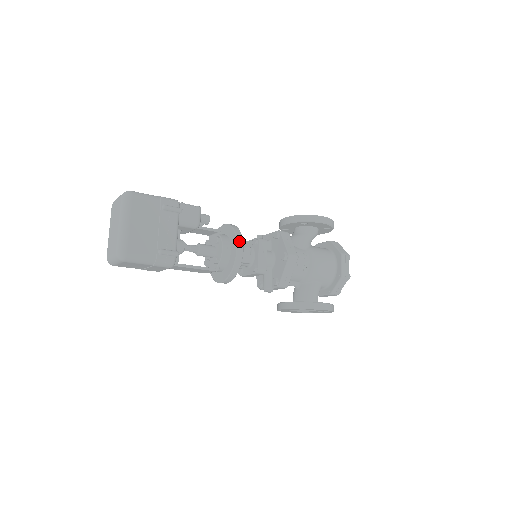
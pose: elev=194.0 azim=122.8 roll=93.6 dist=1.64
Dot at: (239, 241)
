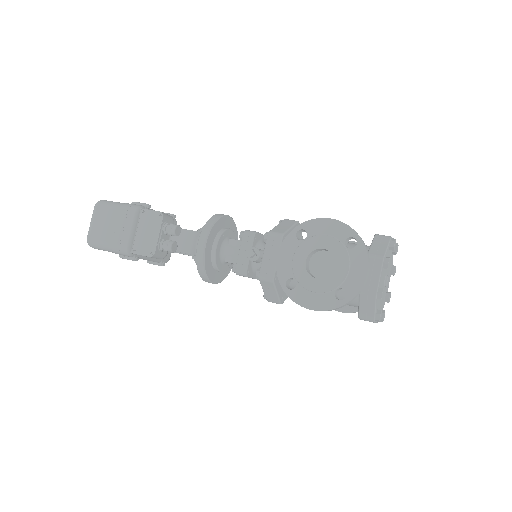
Dot at: (205, 281)
